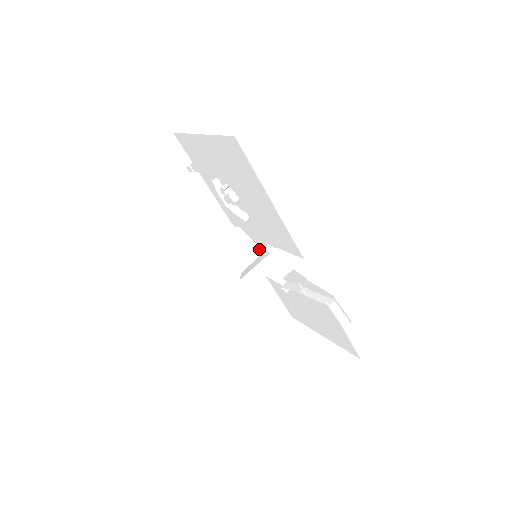
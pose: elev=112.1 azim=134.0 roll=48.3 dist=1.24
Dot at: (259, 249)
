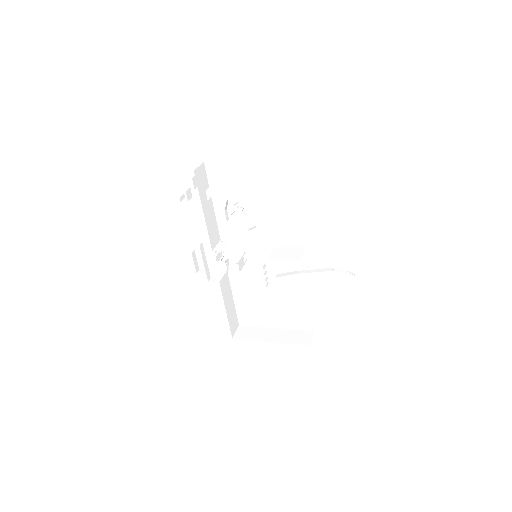
Dot at: (245, 257)
